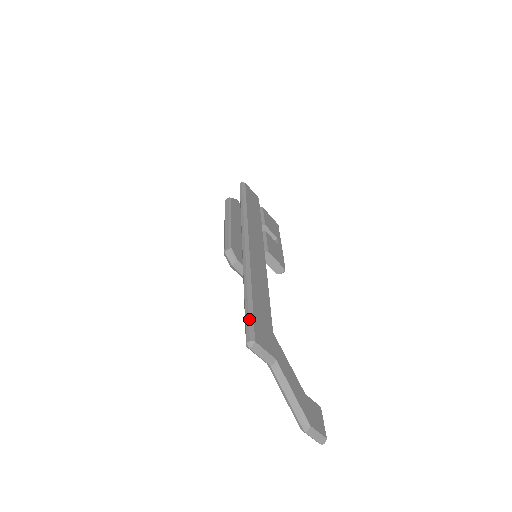
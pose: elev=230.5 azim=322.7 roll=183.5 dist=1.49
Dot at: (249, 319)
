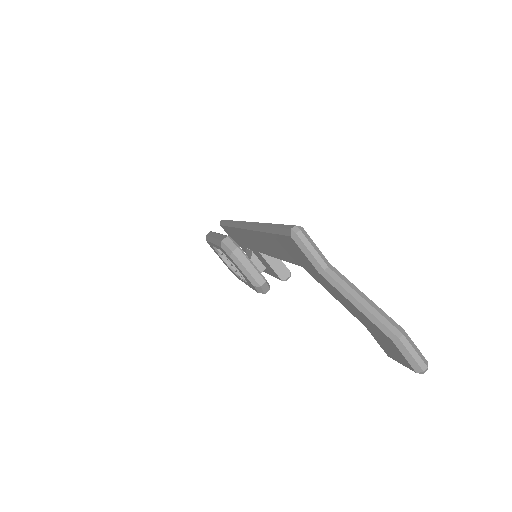
Dot at: occluded
